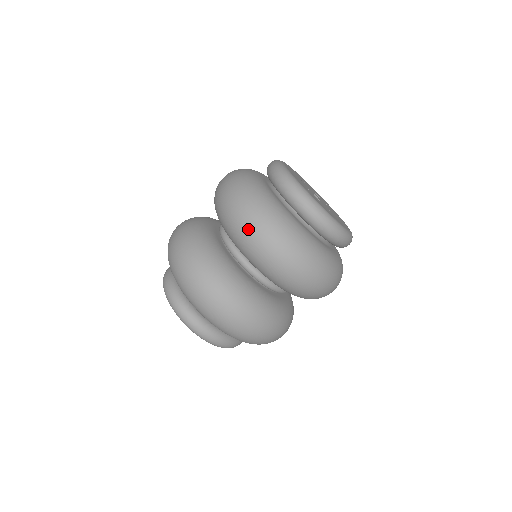
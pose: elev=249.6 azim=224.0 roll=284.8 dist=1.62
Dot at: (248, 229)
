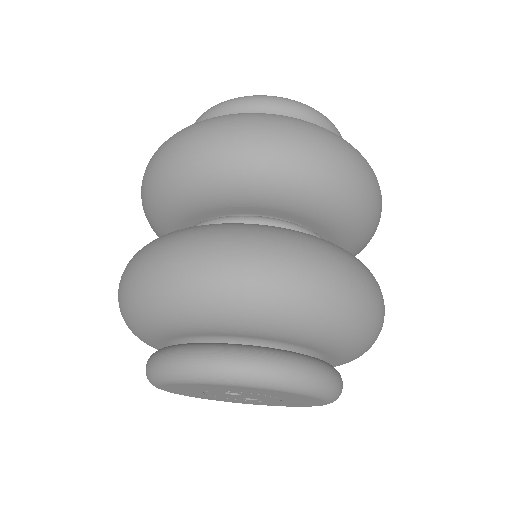
Dot at: (172, 152)
